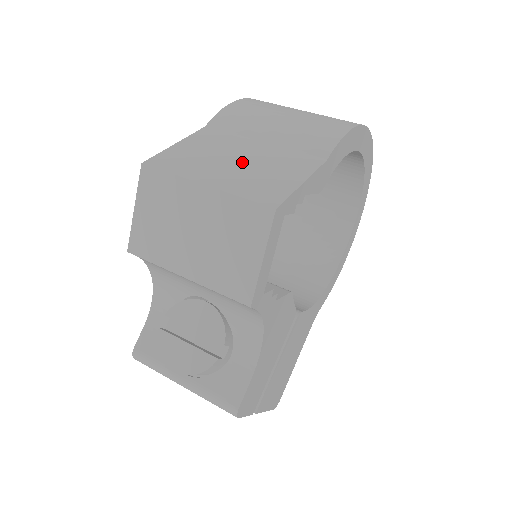
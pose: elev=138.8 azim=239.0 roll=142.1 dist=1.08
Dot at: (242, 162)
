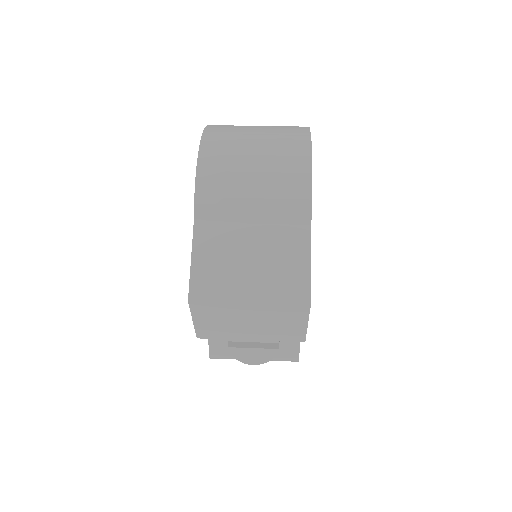
Dot at: (256, 260)
